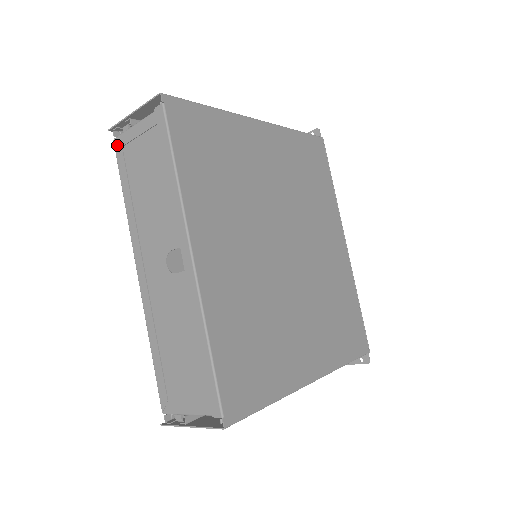
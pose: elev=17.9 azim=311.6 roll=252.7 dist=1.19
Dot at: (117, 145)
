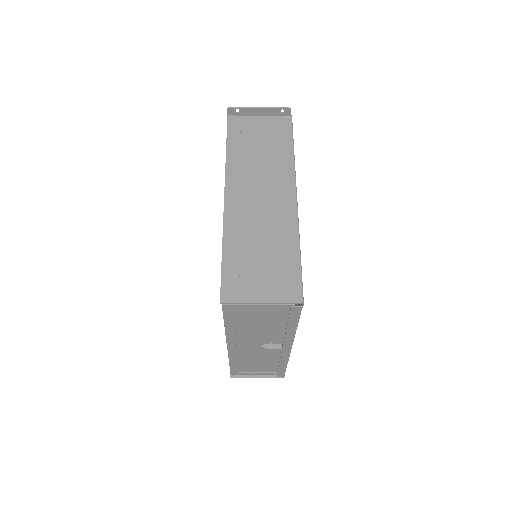
Dot at: (227, 308)
